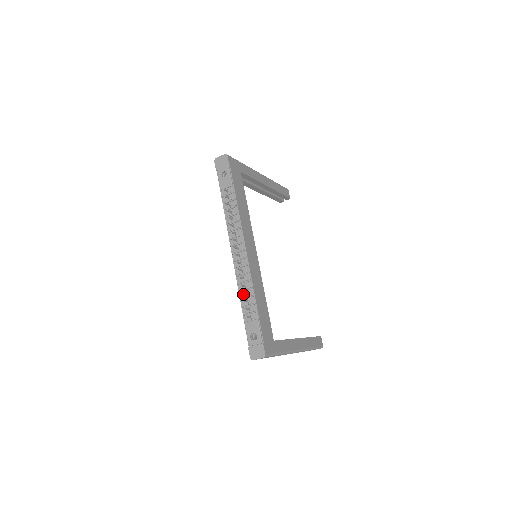
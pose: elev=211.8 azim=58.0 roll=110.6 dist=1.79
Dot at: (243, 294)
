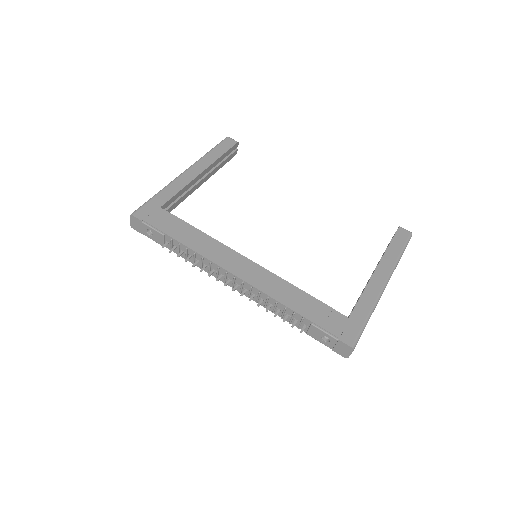
Dot at: (278, 312)
